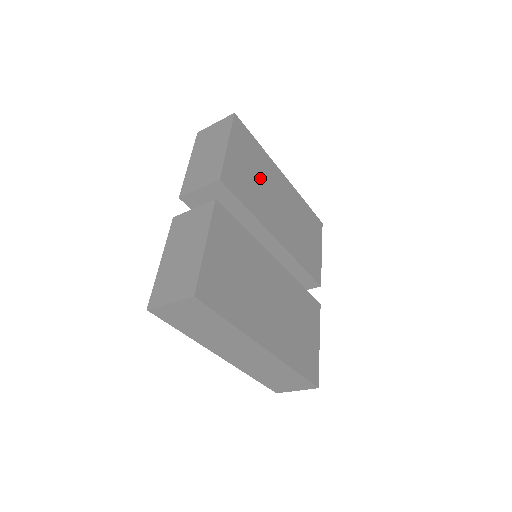
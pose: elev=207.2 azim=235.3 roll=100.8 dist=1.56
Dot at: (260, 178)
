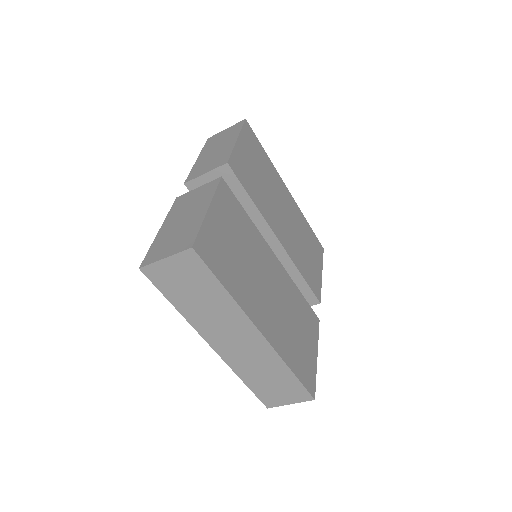
Dot at: (266, 181)
